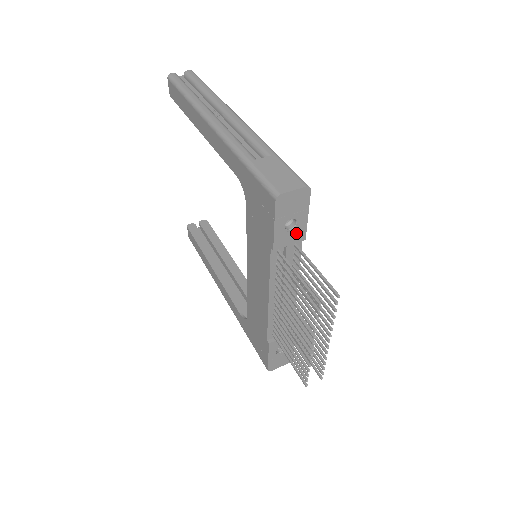
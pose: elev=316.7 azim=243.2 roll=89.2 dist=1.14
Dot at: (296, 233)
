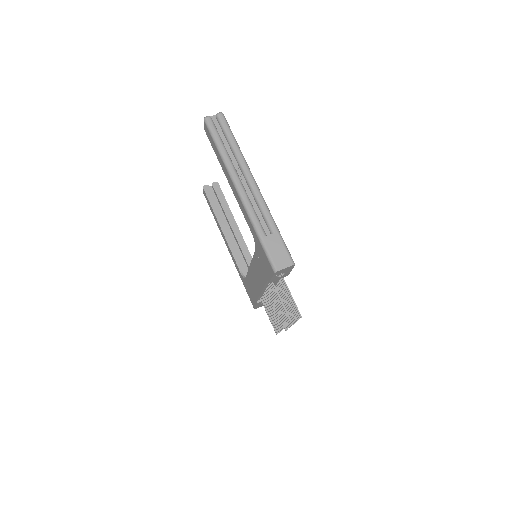
Dot at: (283, 276)
